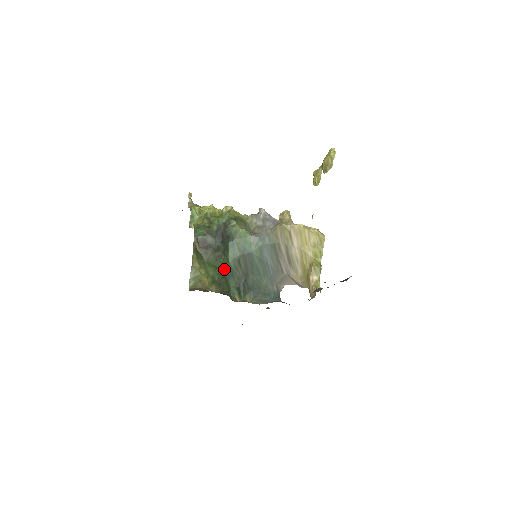
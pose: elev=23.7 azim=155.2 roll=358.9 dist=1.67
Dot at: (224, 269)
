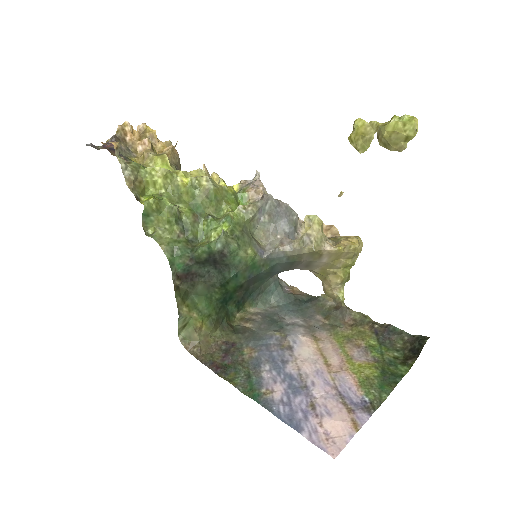
Dot at: (221, 299)
